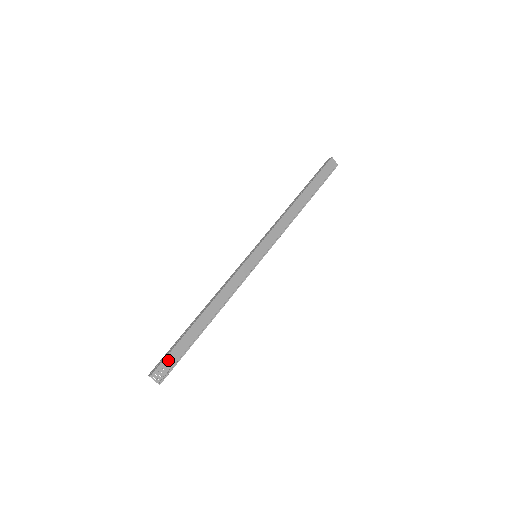
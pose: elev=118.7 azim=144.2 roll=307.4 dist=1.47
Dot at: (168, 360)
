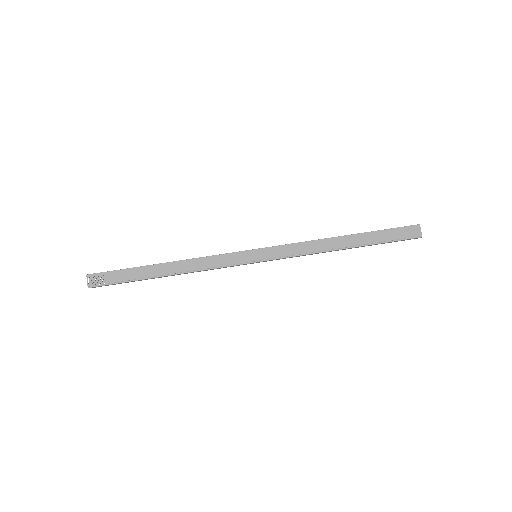
Dot at: (109, 275)
